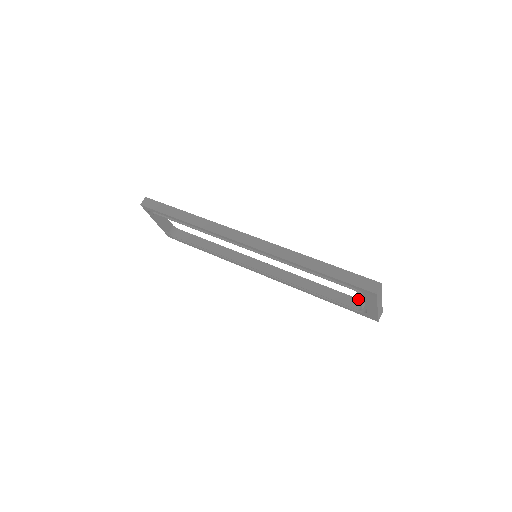
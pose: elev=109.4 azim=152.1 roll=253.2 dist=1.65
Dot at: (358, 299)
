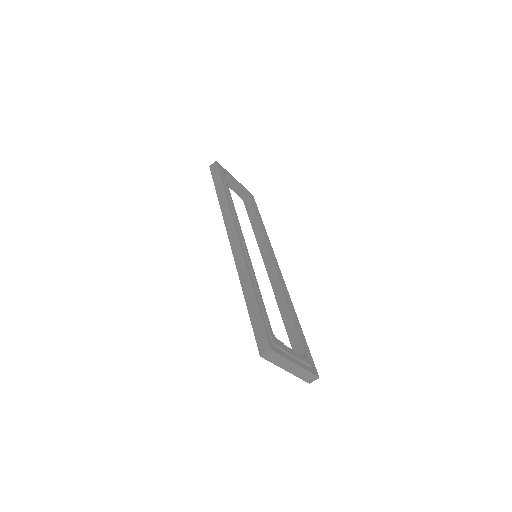
Dot at: (304, 350)
